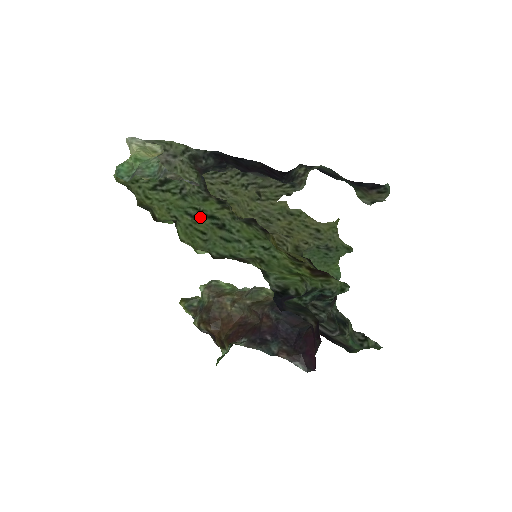
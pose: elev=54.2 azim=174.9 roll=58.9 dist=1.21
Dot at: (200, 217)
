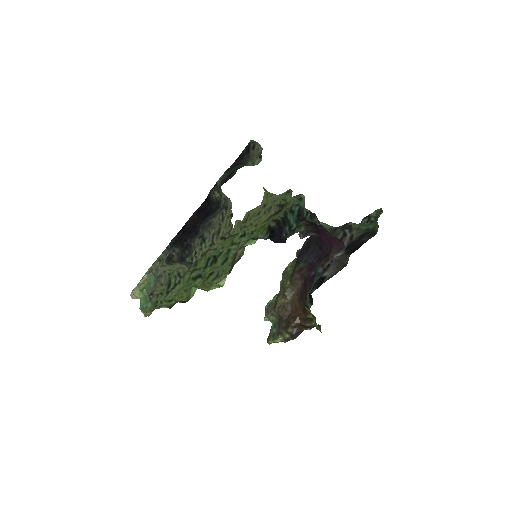
Dot at: (203, 273)
